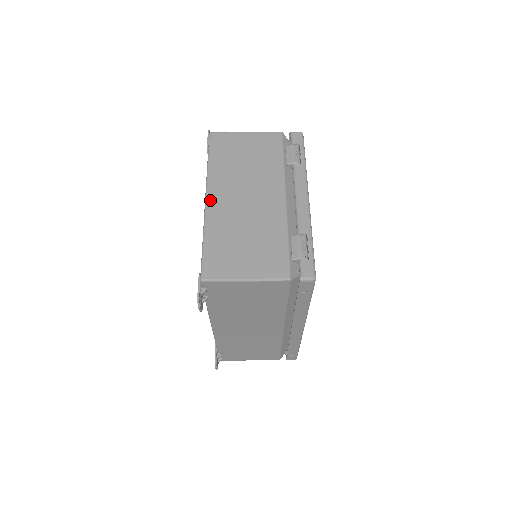
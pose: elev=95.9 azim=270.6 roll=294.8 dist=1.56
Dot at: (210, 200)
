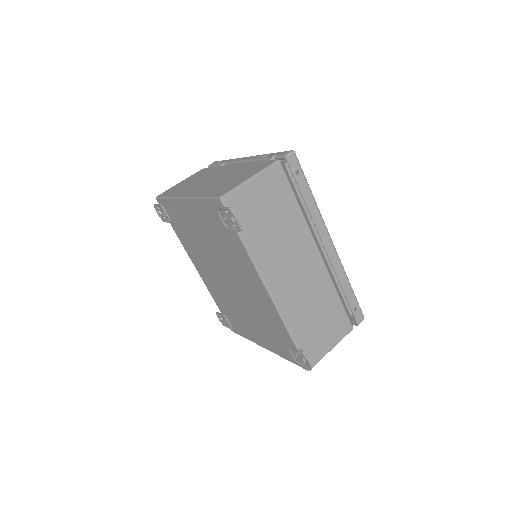
Dot at: (187, 195)
